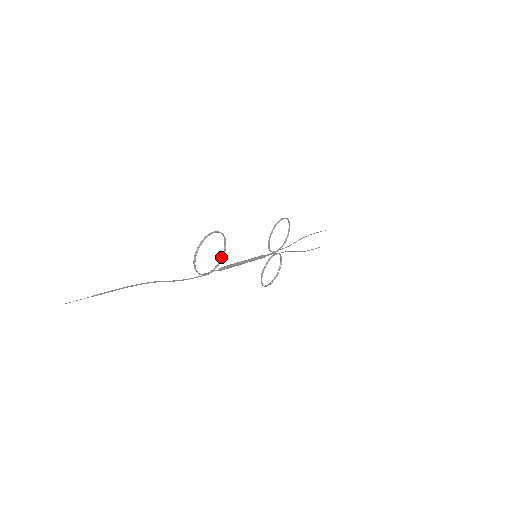
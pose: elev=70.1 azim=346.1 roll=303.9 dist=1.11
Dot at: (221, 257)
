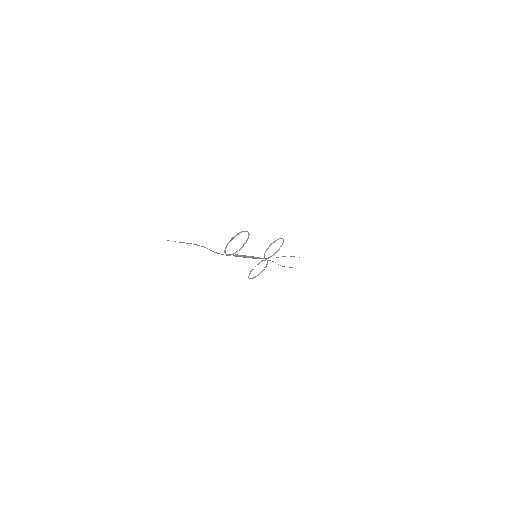
Dot at: (240, 248)
